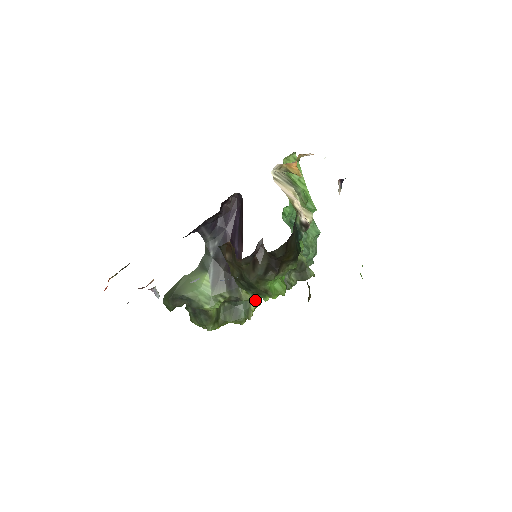
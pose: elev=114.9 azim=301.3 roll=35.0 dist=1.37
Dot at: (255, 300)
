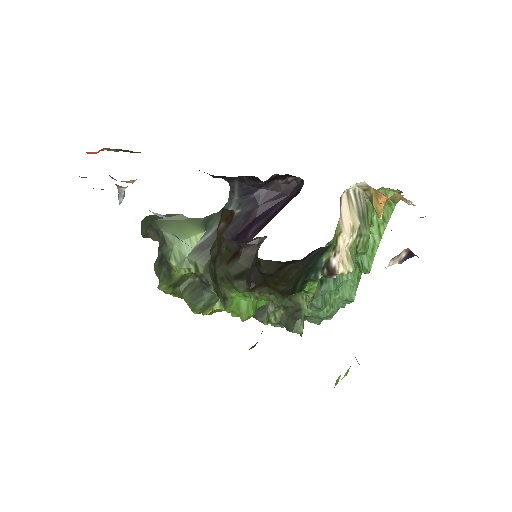
Dot at: occluded
